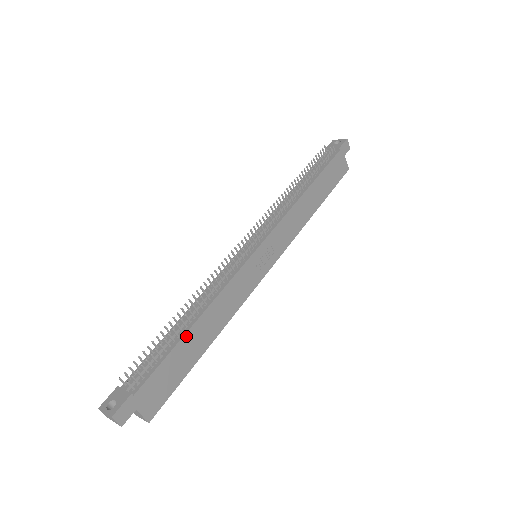
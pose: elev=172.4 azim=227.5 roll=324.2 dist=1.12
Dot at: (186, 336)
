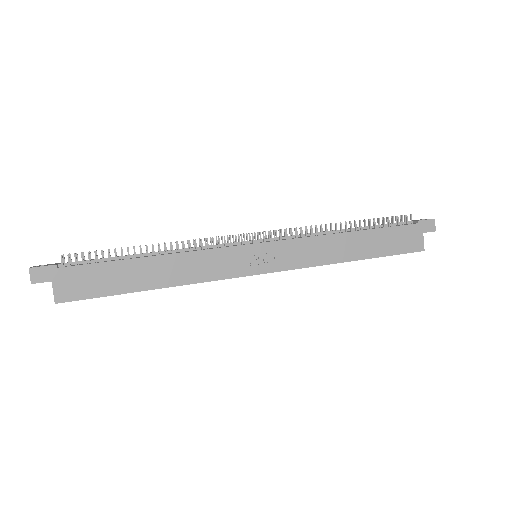
Dot at: (134, 261)
